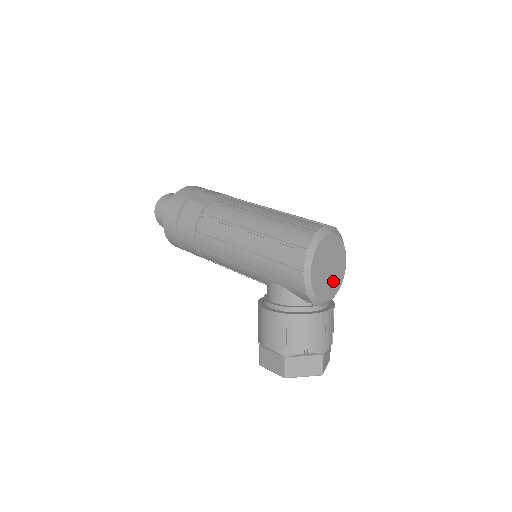
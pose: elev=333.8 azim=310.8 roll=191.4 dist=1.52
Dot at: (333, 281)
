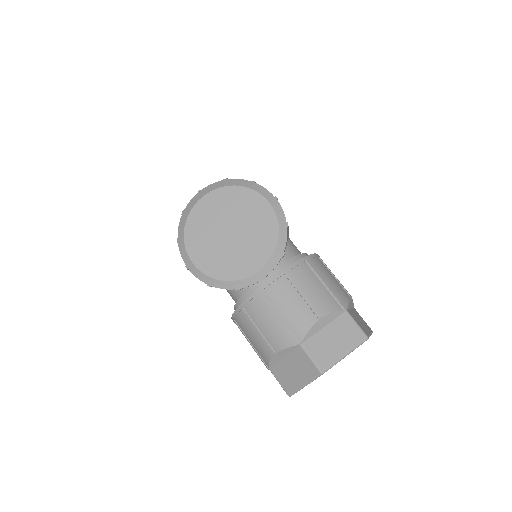
Dot at: (253, 242)
